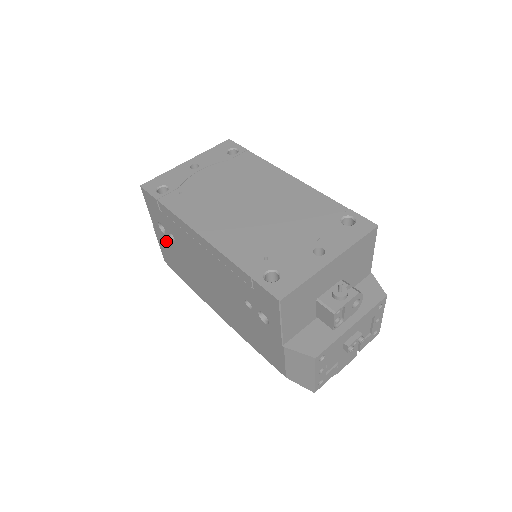
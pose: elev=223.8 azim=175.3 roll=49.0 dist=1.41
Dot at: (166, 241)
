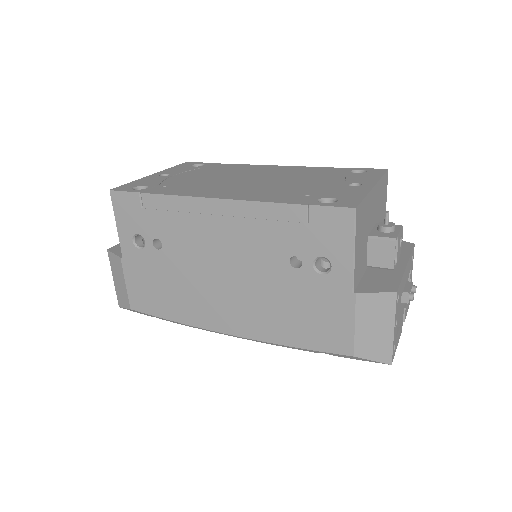
Dot at: (143, 262)
